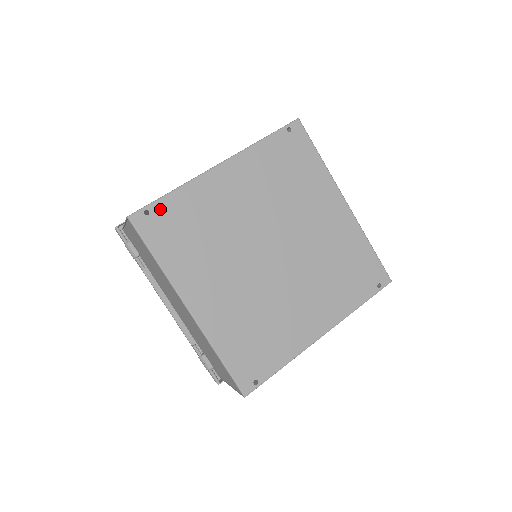
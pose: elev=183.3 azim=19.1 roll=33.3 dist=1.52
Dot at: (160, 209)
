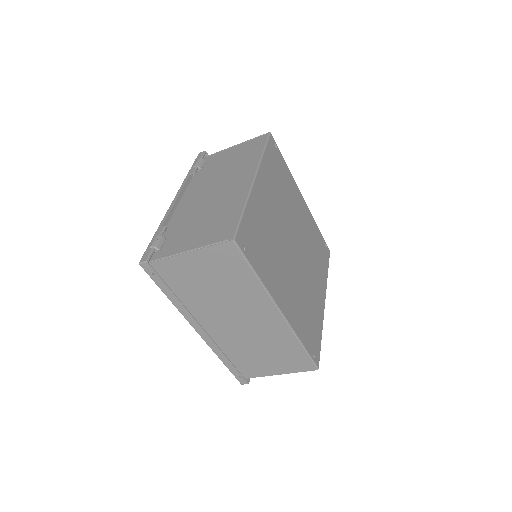
Dot at: (280, 155)
